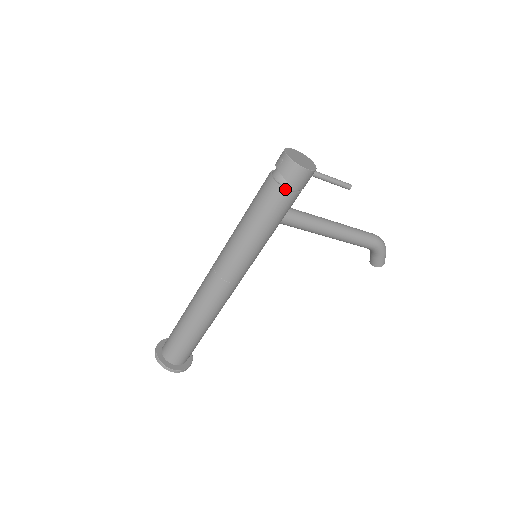
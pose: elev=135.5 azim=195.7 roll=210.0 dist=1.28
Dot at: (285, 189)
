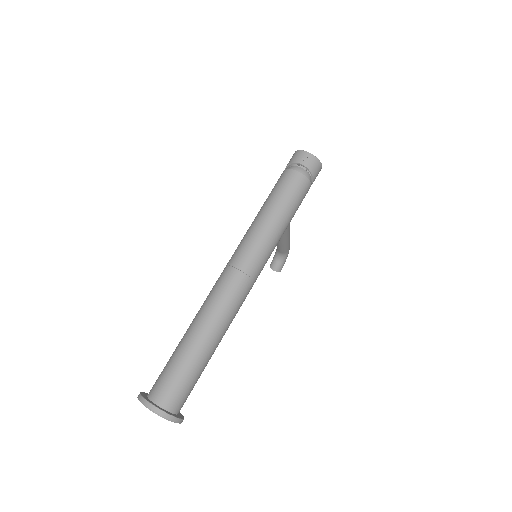
Dot at: (310, 182)
